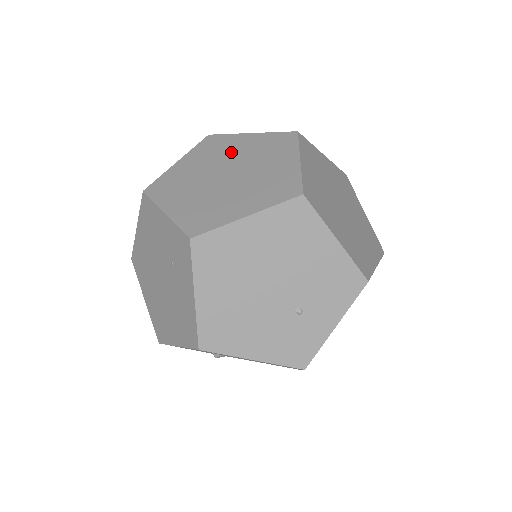
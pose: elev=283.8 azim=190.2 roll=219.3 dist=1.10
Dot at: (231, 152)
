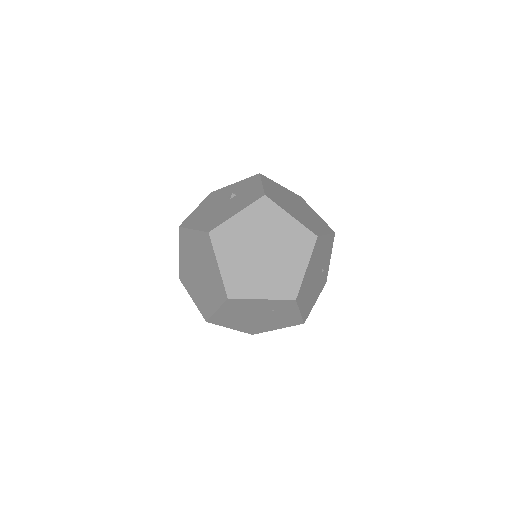
Dot at: (244, 236)
